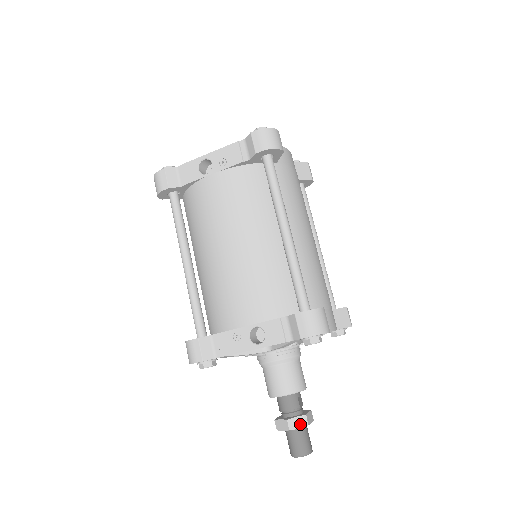
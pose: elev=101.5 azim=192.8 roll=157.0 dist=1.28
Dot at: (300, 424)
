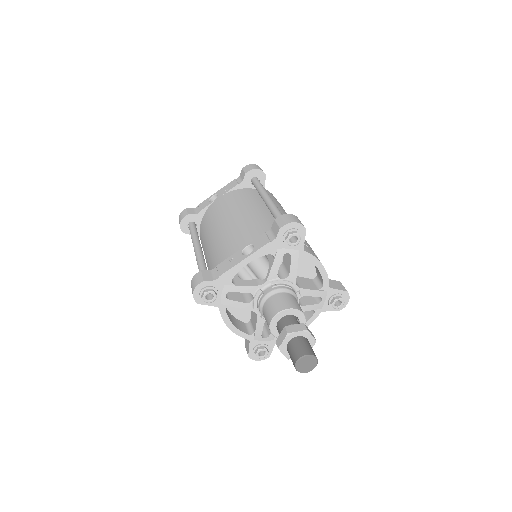
Dot at: (298, 329)
